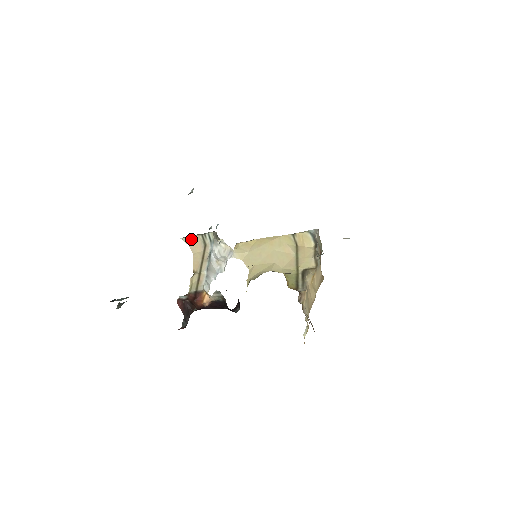
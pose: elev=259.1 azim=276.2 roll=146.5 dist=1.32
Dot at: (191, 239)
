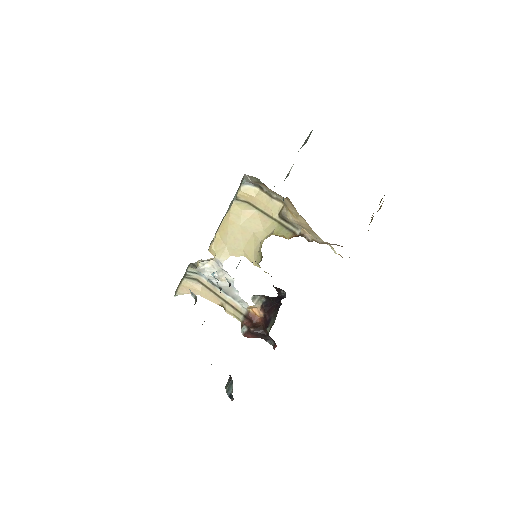
Dot at: (183, 289)
